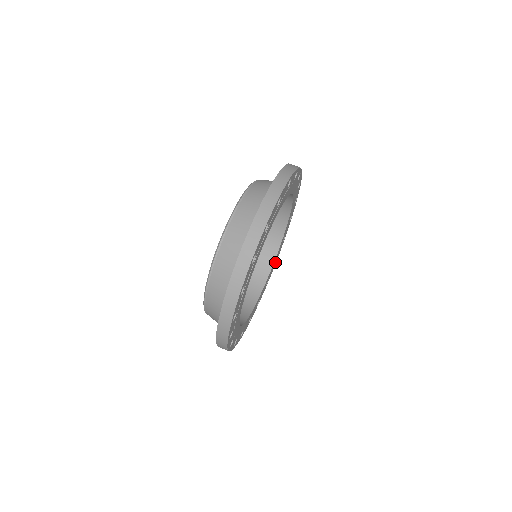
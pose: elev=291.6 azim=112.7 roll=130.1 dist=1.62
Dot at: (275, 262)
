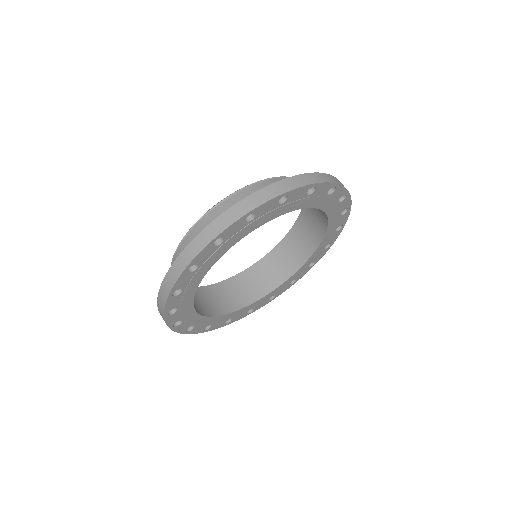
Dot at: (248, 313)
